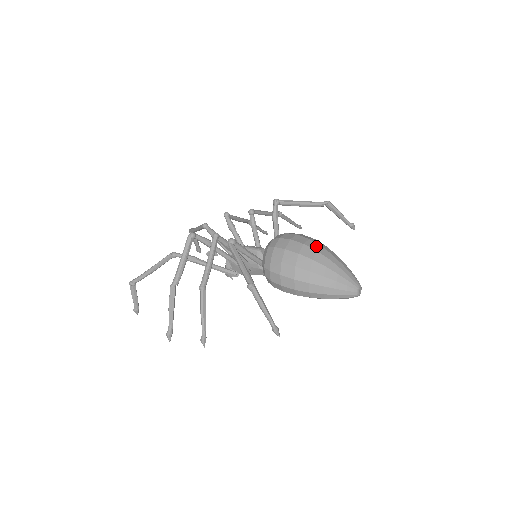
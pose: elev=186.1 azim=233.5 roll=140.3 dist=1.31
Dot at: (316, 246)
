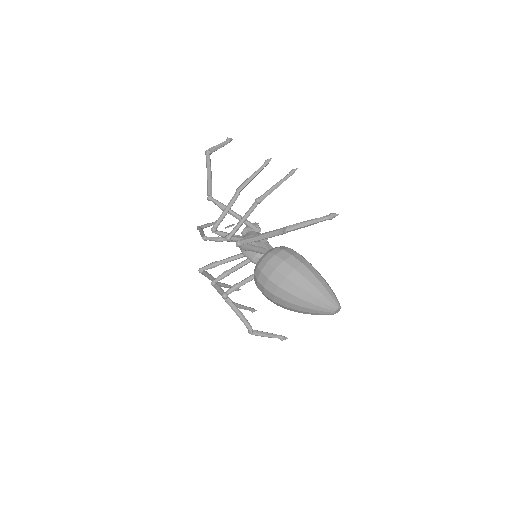
Dot at: (285, 295)
